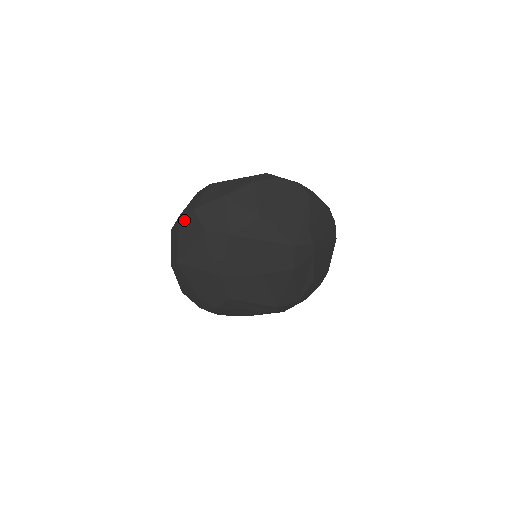
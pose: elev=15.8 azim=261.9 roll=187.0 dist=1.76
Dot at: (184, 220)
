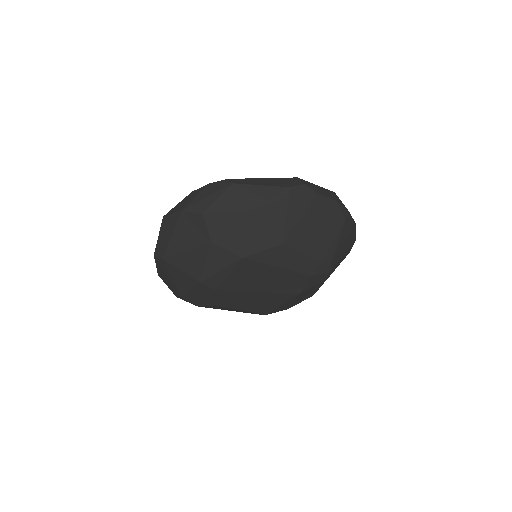
Dot at: (186, 219)
